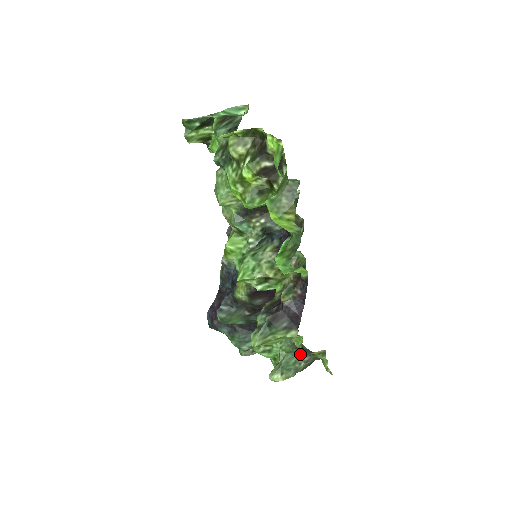
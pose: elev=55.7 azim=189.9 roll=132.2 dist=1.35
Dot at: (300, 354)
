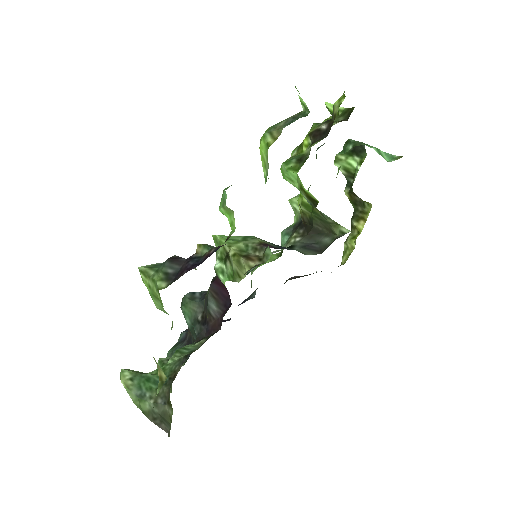
Dot at: occluded
